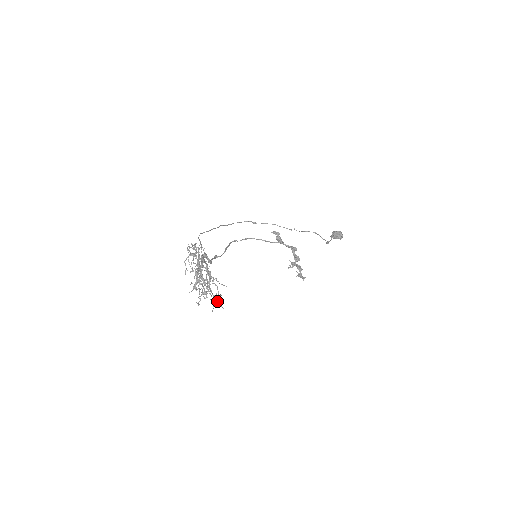
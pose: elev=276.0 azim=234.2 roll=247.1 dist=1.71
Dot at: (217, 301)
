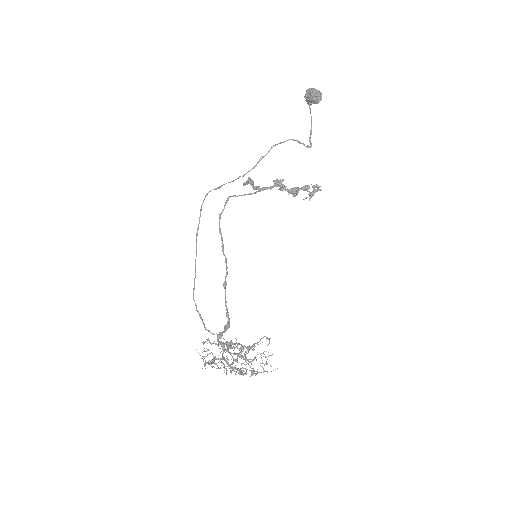
Dot at: occluded
